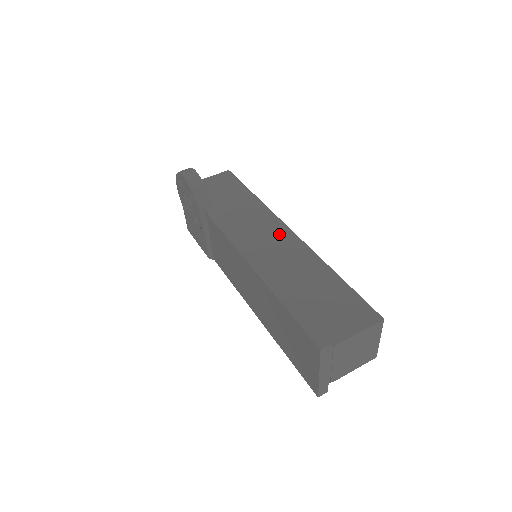
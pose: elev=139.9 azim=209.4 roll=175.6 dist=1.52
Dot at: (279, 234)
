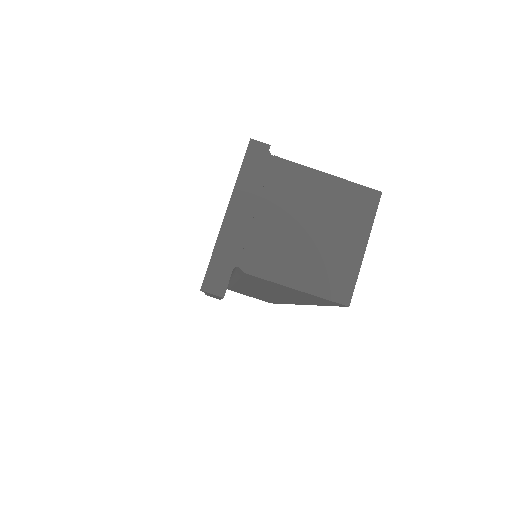
Dot at: occluded
